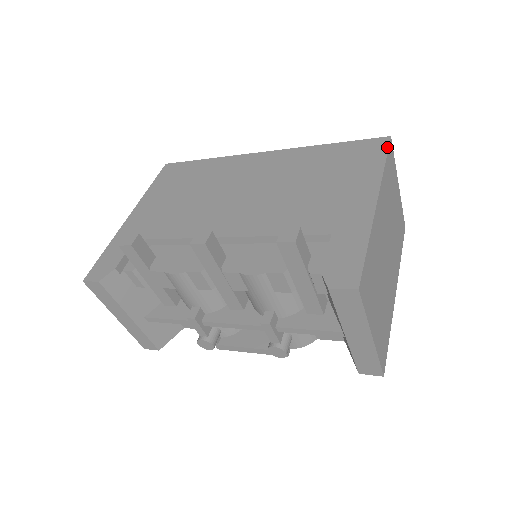
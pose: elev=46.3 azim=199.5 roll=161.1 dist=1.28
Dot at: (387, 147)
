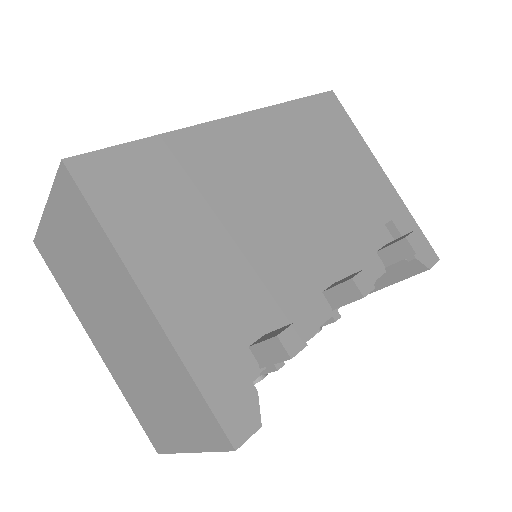
Dot at: (342, 106)
